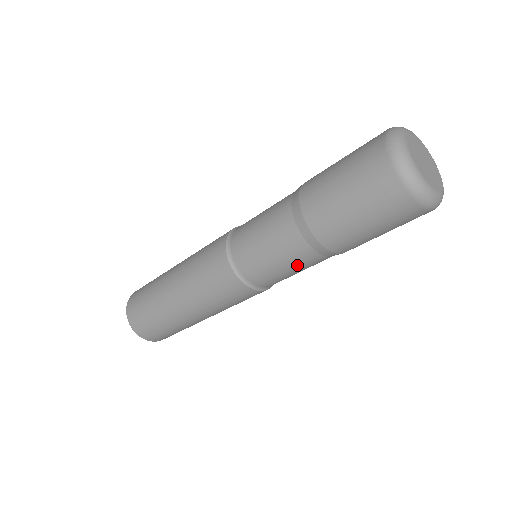
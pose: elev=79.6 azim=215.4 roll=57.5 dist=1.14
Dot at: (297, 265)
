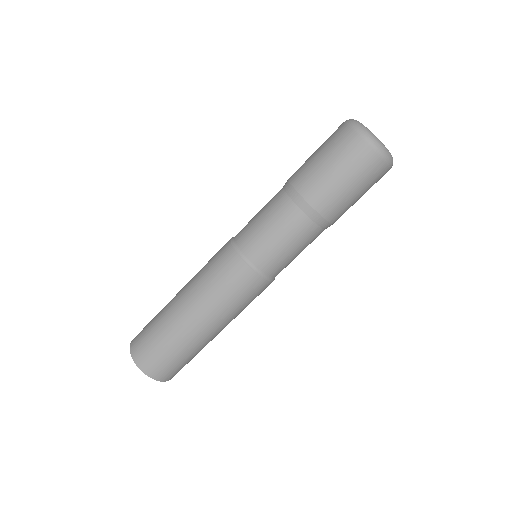
Dot at: (288, 231)
